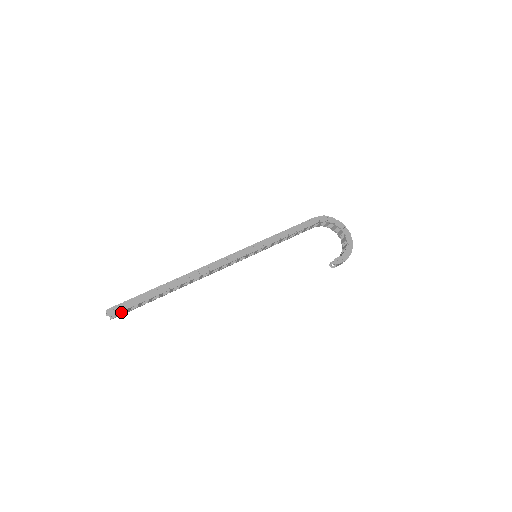
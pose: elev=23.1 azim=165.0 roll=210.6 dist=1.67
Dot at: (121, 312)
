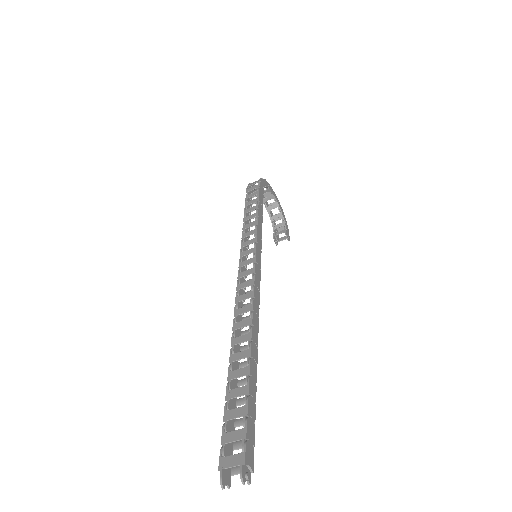
Dot at: occluded
